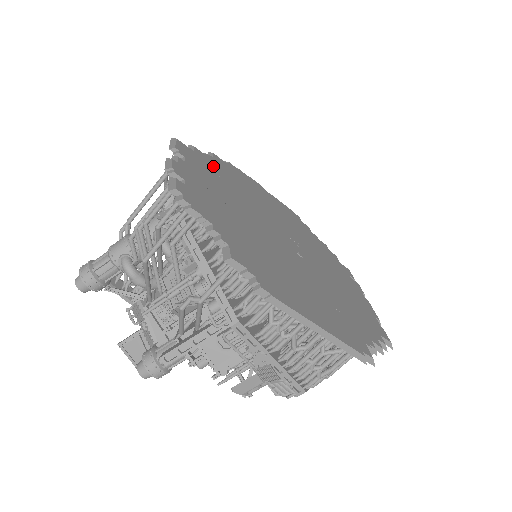
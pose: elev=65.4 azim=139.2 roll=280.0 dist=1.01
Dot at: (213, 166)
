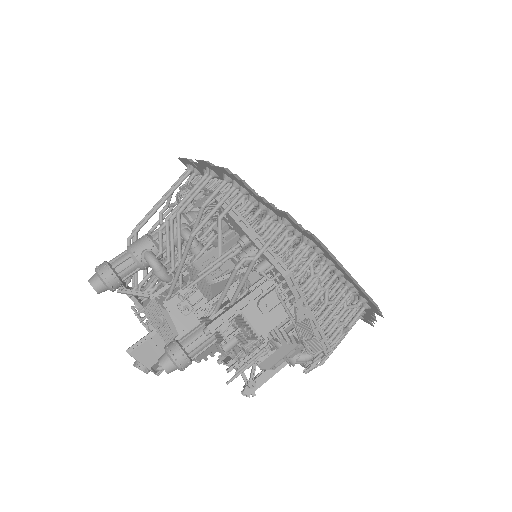
Dot at: occluded
